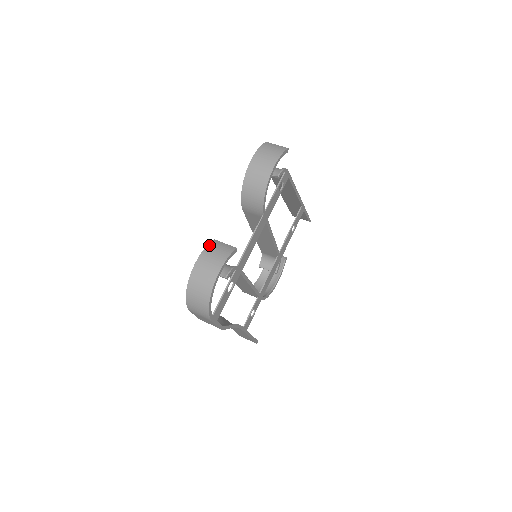
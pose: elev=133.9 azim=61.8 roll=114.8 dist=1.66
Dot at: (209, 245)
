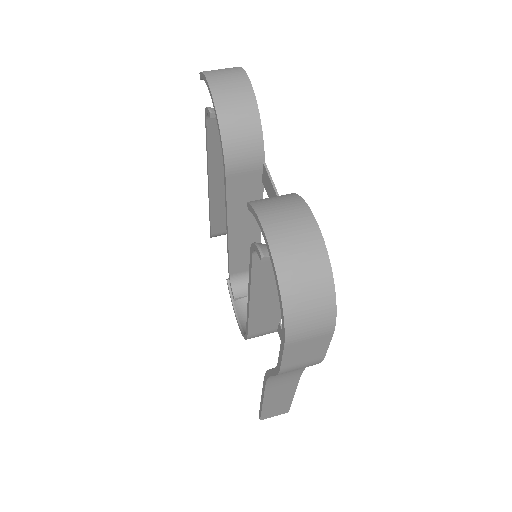
Dot at: (255, 205)
